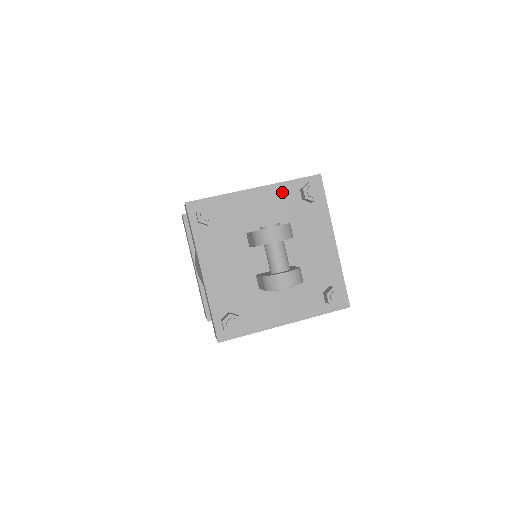
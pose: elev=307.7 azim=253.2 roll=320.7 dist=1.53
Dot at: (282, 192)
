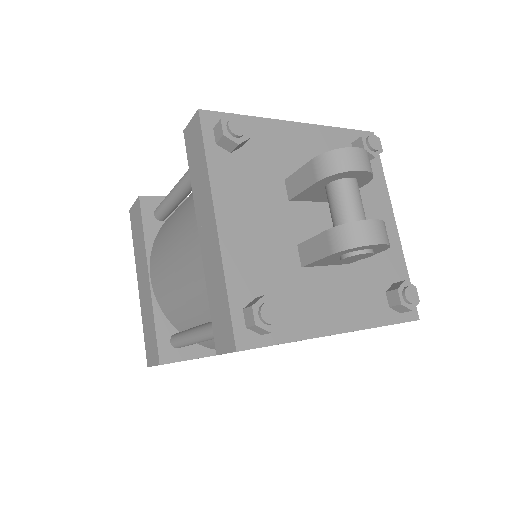
Dot at: (330, 139)
